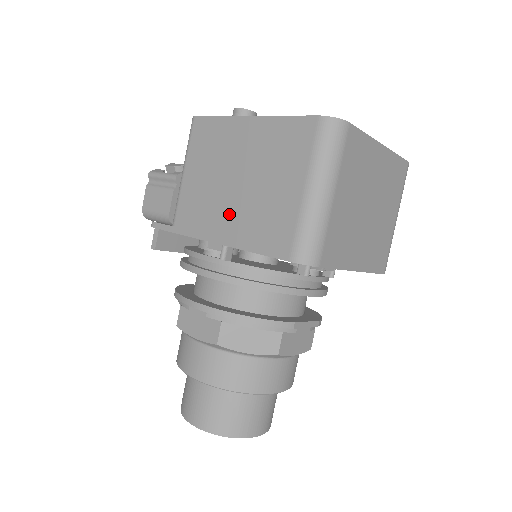
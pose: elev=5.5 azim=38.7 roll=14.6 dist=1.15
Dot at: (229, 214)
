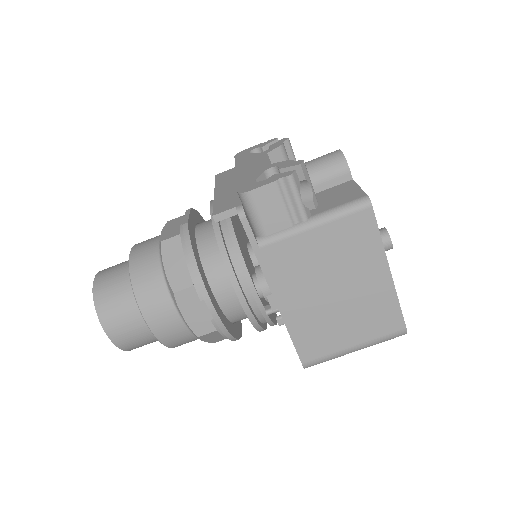
Dot at: (305, 301)
